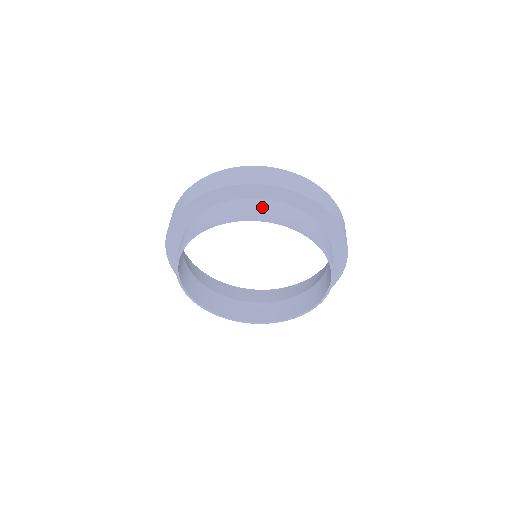
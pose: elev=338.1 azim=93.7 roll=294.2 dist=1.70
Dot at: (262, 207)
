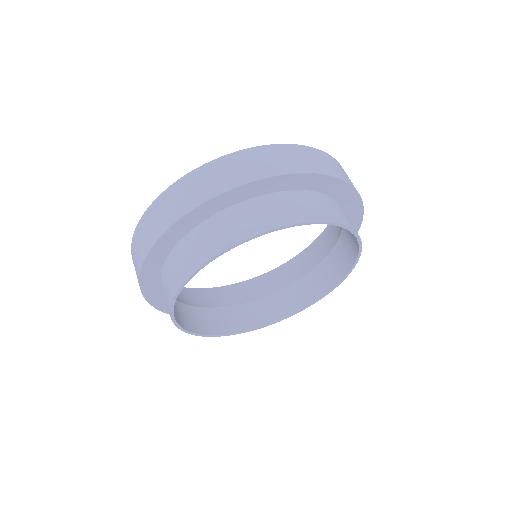
Dot at: (330, 206)
